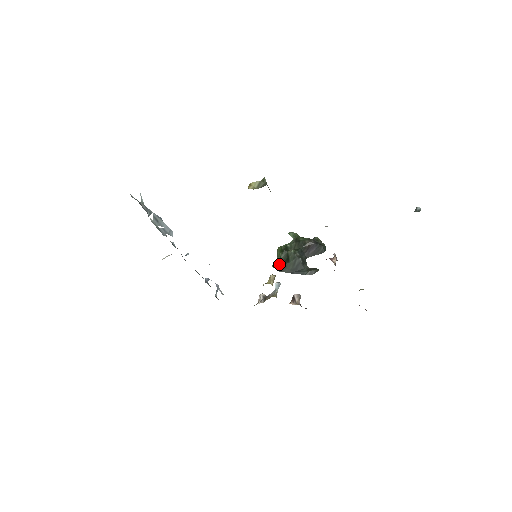
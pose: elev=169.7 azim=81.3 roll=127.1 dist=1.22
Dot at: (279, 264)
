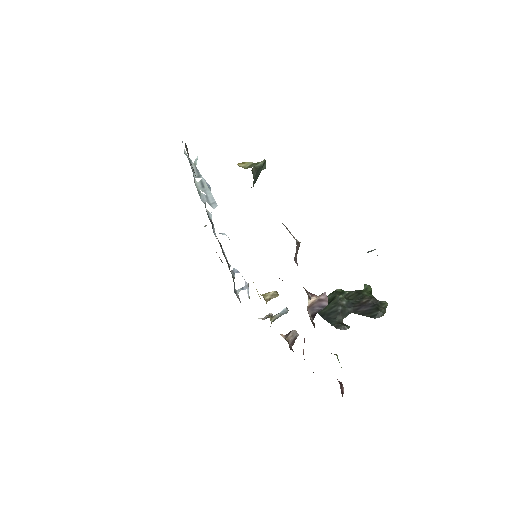
Dot at: occluded
